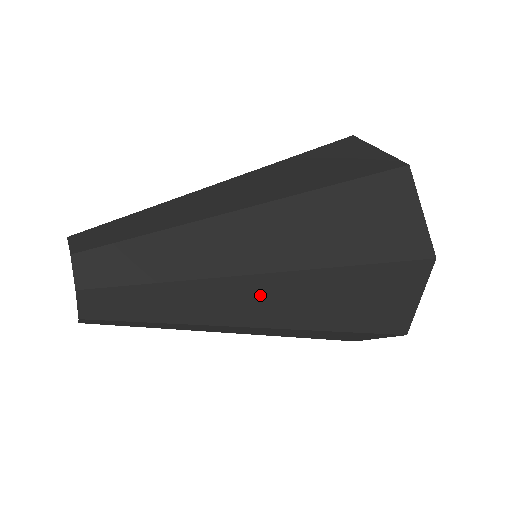
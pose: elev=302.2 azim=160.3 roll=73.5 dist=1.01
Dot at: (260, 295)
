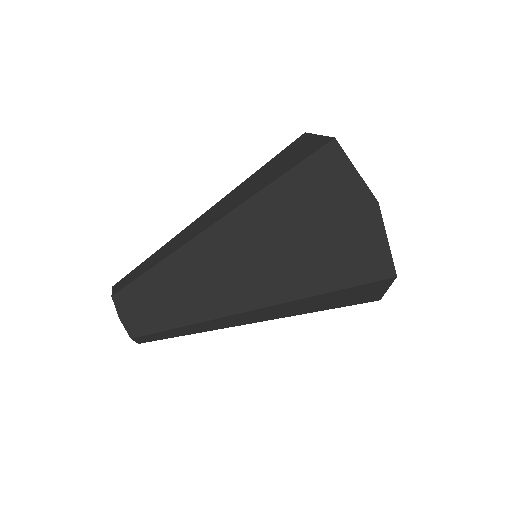
Dot at: (259, 314)
